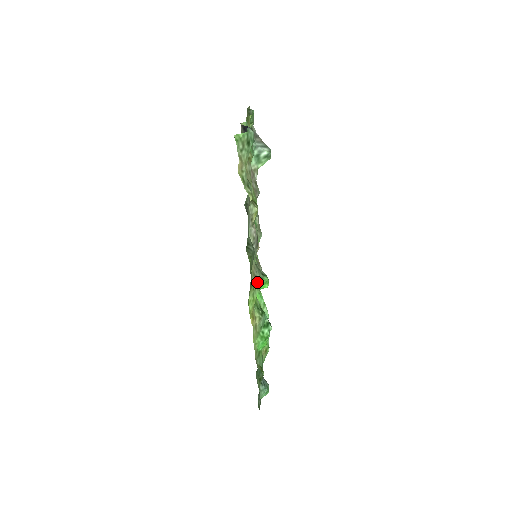
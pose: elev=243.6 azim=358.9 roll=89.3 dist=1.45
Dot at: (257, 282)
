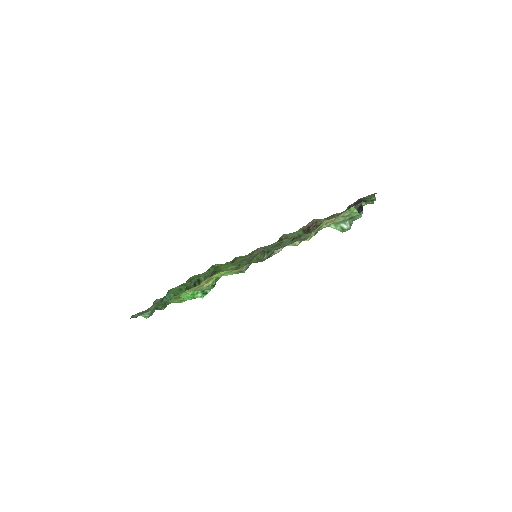
Dot at: (238, 271)
